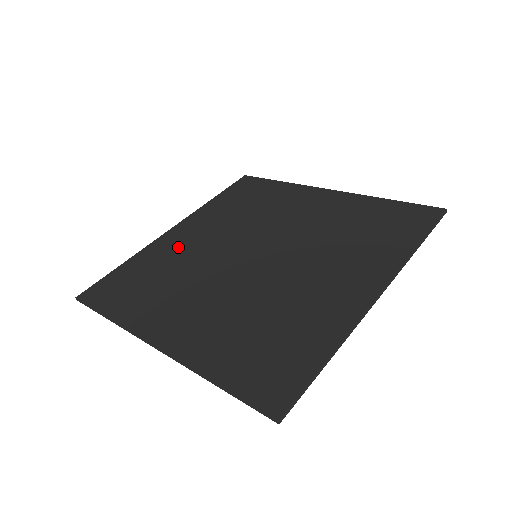
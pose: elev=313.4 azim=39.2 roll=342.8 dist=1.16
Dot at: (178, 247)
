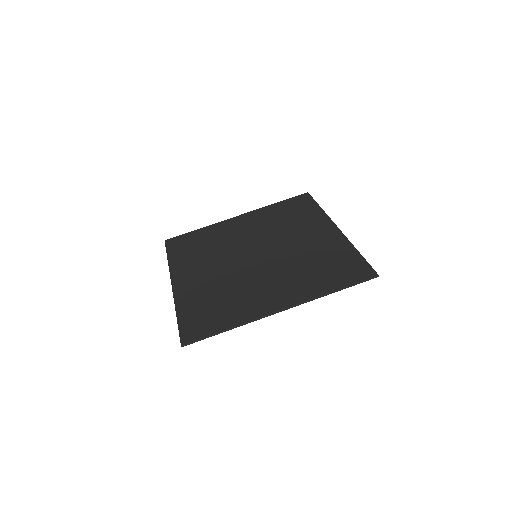
Dot at: (200, 284)
